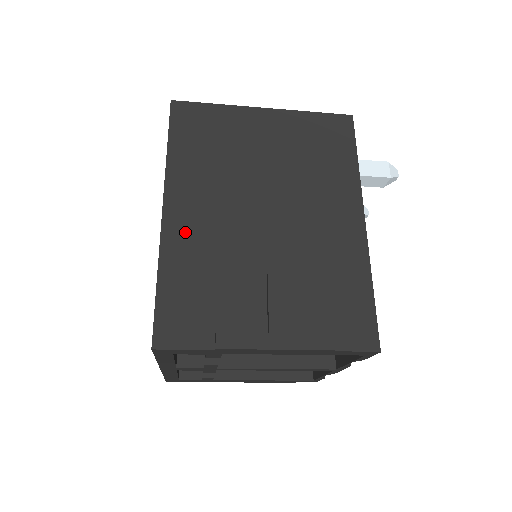
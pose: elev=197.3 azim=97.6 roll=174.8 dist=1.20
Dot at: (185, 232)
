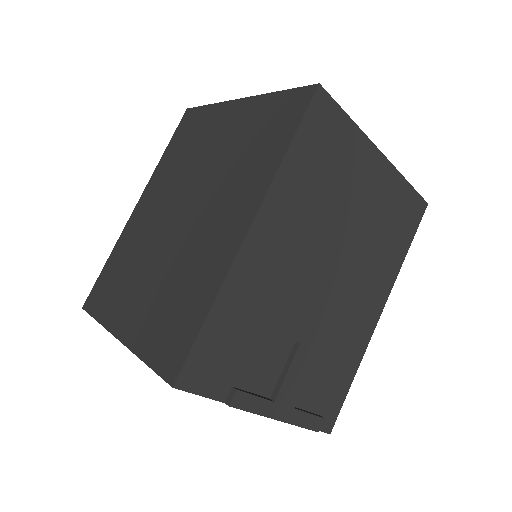
Dot at: (257, 265)
